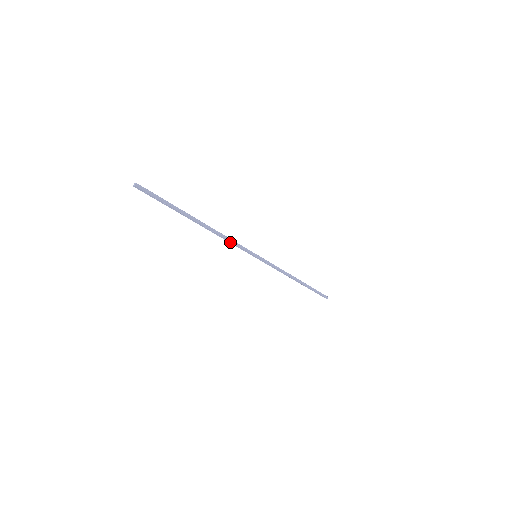
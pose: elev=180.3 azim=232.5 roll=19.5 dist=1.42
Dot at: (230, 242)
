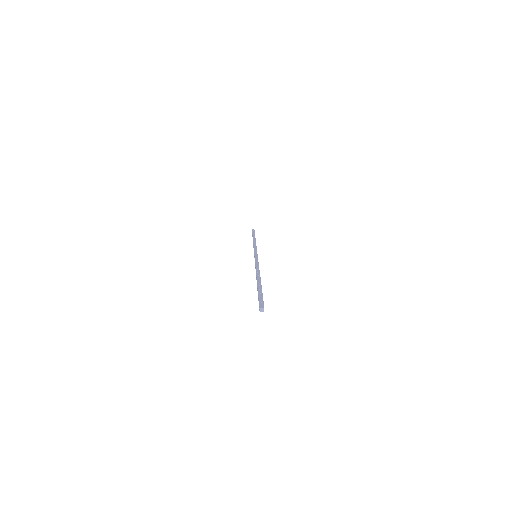
Dot at: occluded
